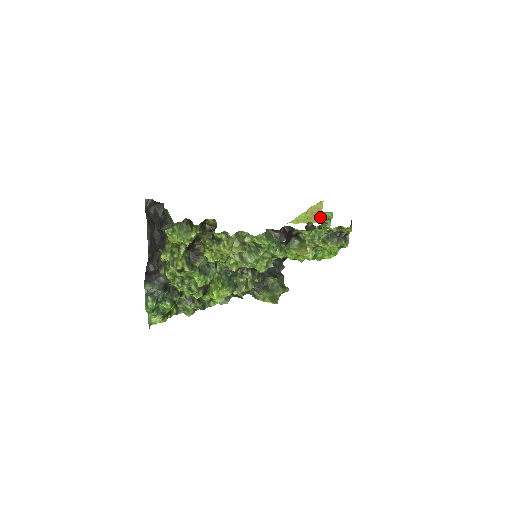
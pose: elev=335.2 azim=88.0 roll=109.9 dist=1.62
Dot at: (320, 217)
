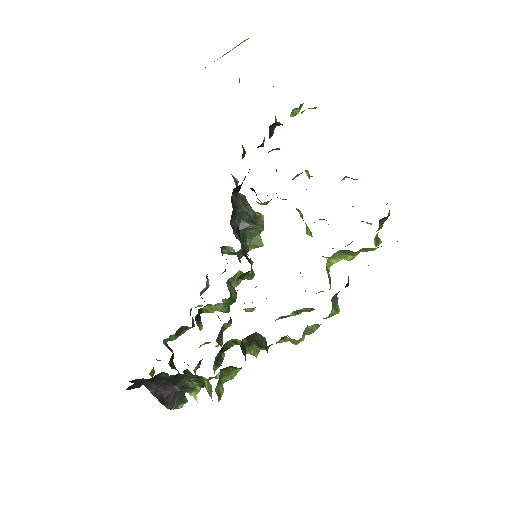
Dot at: occluded
